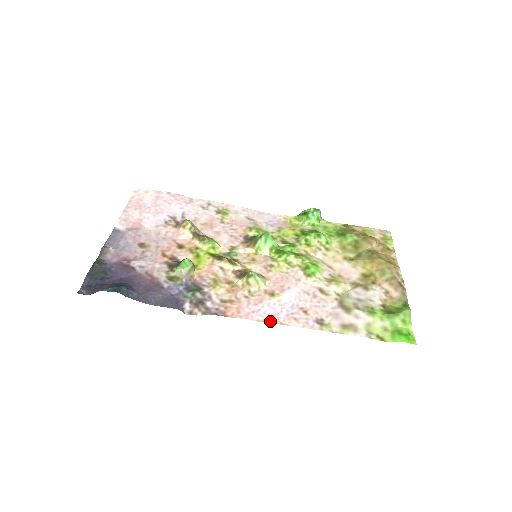
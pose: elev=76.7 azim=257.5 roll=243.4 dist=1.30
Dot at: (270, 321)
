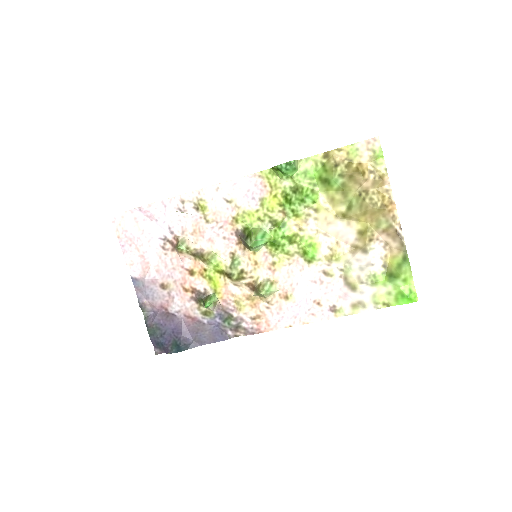
Dot at: (295, 324)
